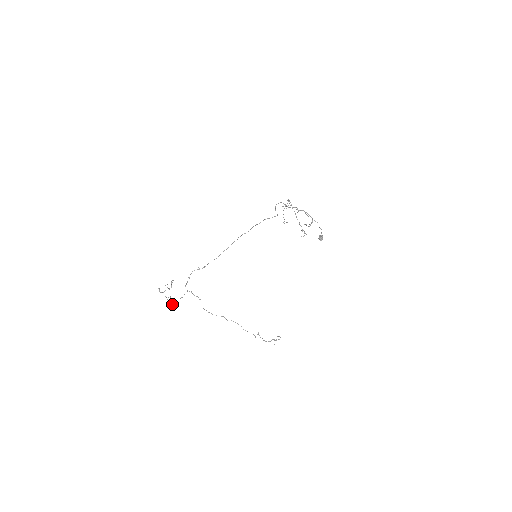
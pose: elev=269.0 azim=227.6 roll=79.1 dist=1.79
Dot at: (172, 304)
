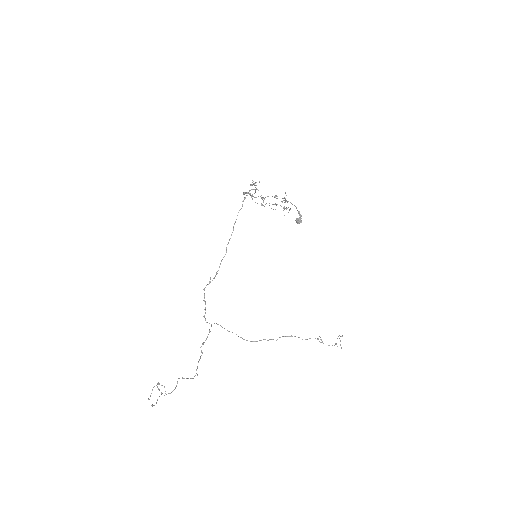
Dot at: (201, 352)
